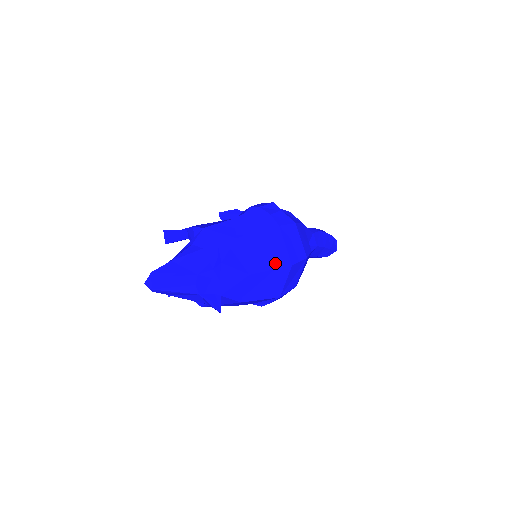
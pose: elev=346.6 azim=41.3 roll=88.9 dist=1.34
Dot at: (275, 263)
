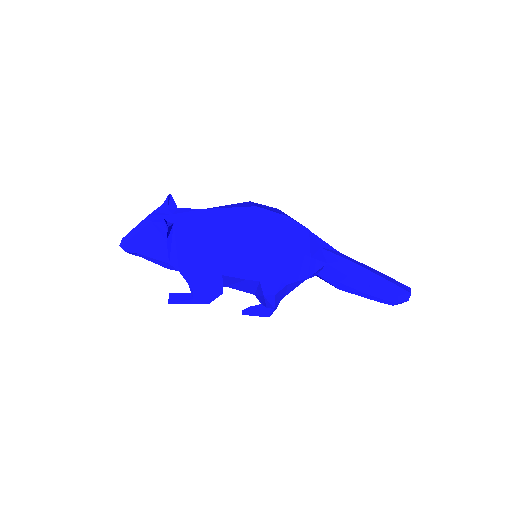
Dot at: (237, 207)
